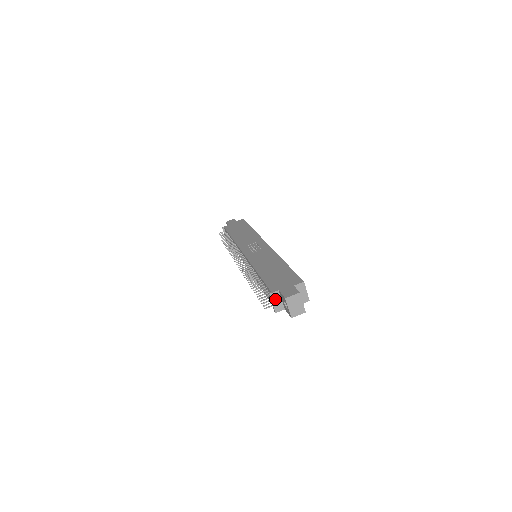
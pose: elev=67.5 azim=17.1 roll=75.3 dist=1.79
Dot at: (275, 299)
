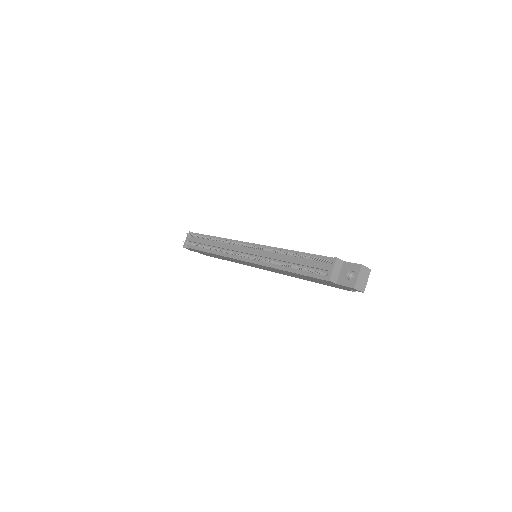
Dot at: (337, 267)
